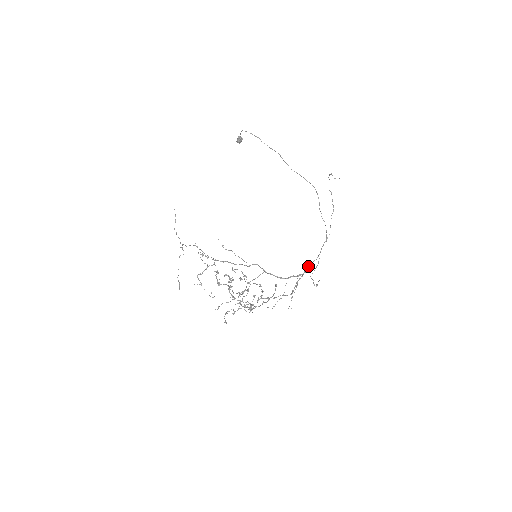
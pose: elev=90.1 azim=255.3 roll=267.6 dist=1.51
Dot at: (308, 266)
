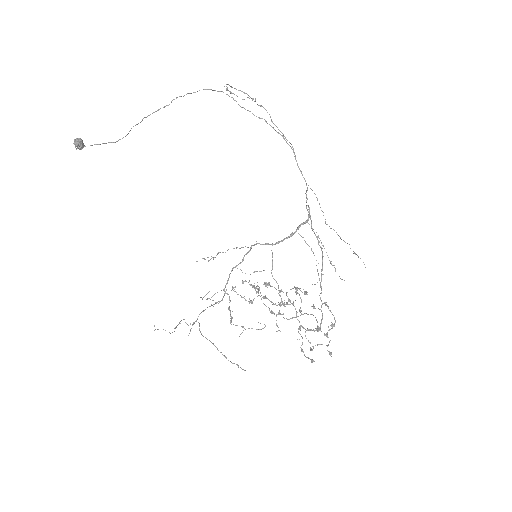
Dot at: (306, 202)
